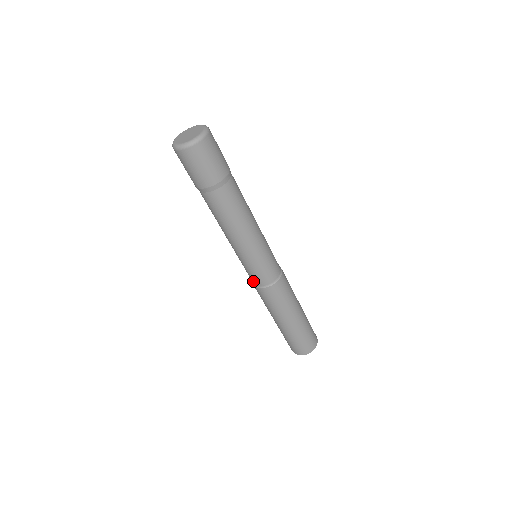
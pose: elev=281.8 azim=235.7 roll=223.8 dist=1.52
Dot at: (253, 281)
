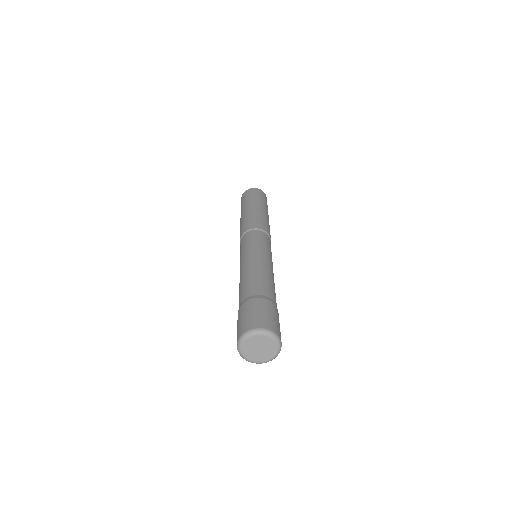
Dot at: occluded
